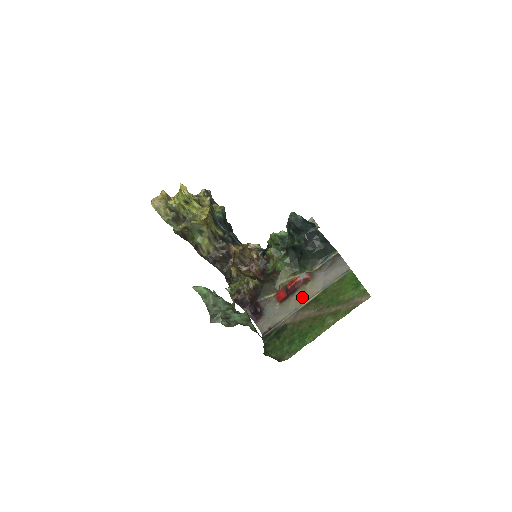
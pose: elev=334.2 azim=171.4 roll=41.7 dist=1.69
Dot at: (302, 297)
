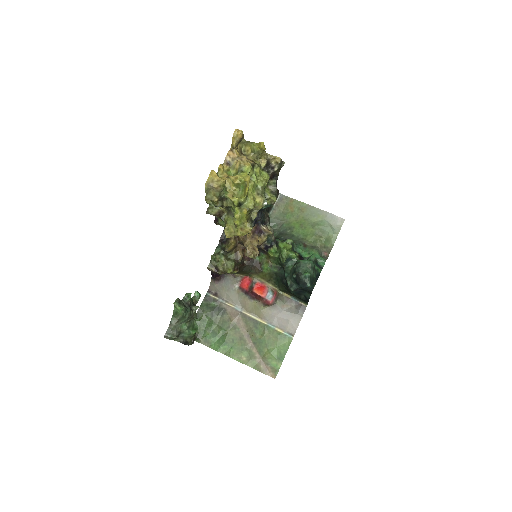
Dot at: (253, 308)
